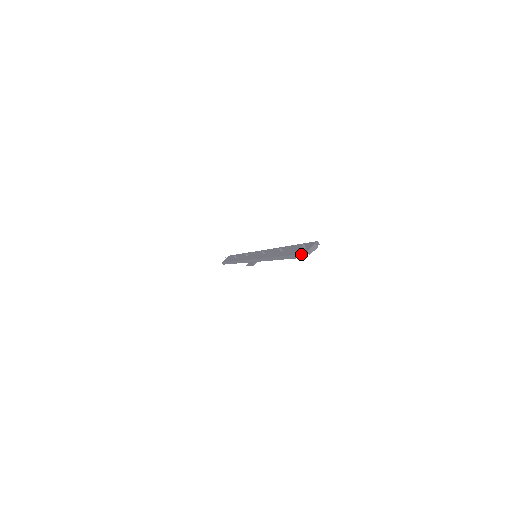
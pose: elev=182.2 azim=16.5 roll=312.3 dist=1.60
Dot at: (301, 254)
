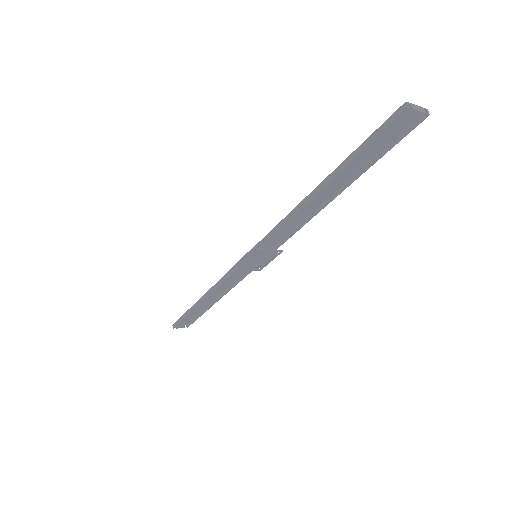
Dot at: (396, 110)
